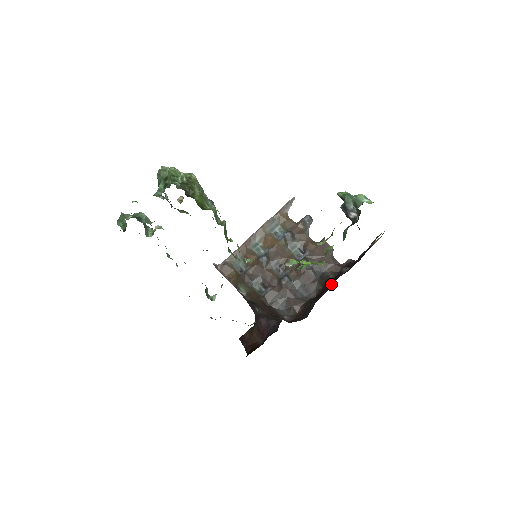
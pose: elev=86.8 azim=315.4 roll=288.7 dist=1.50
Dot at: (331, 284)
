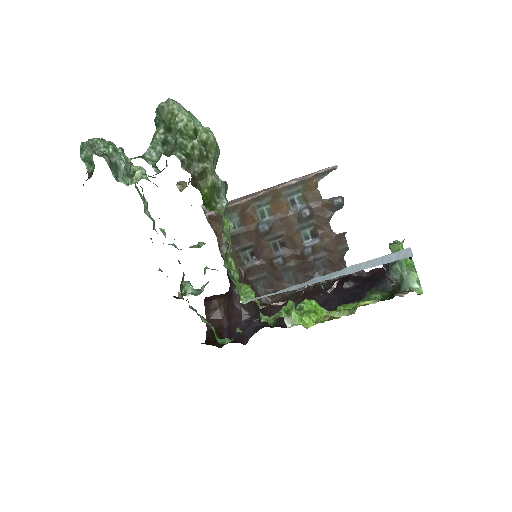
Dot at: (326, 295)
